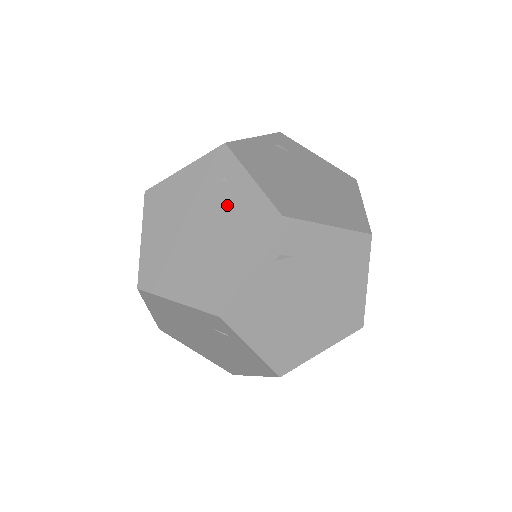
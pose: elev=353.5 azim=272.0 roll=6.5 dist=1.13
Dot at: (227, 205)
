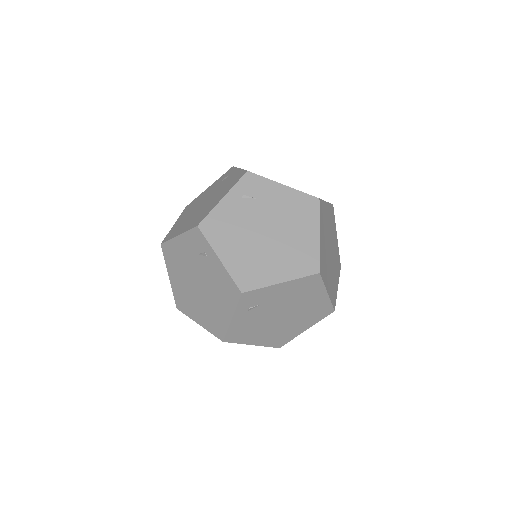
Dot at: (210, 273)
